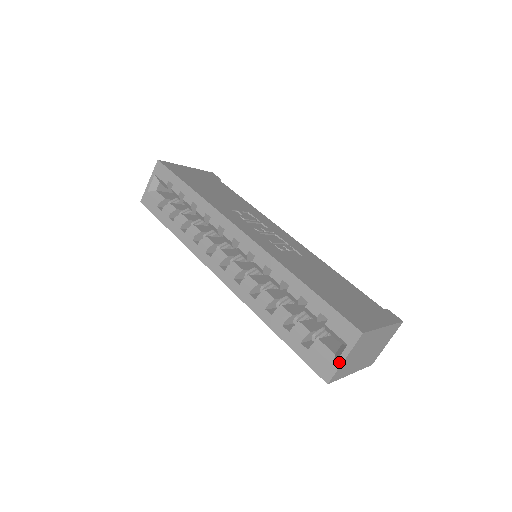
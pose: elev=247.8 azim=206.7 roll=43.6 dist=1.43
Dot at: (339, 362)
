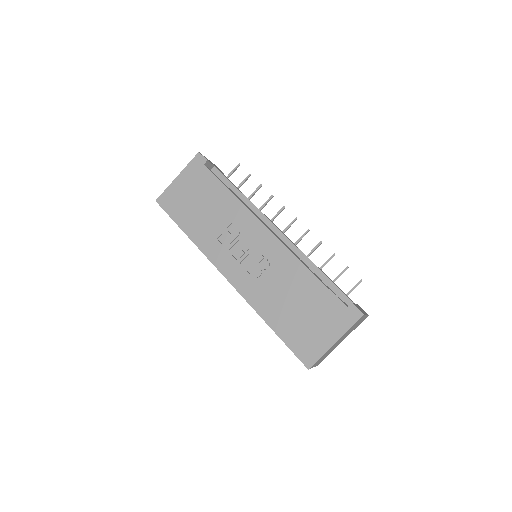
Dot at: occluded
